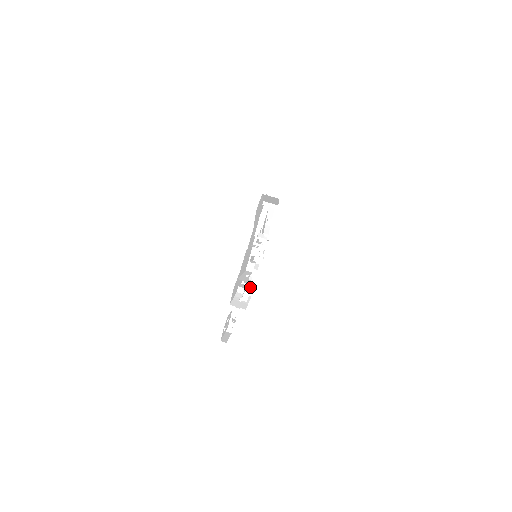
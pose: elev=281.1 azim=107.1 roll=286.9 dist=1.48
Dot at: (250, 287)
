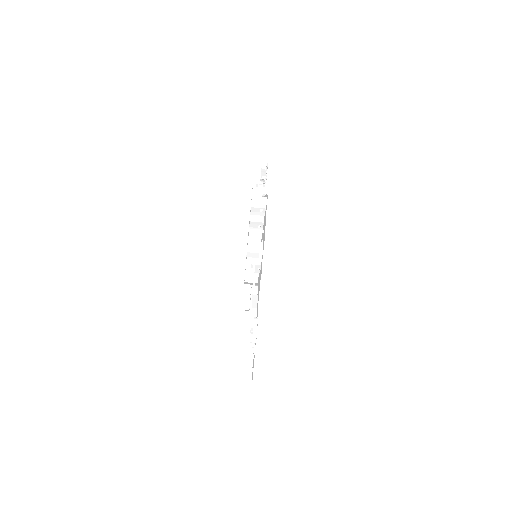
Dot at: occluded
